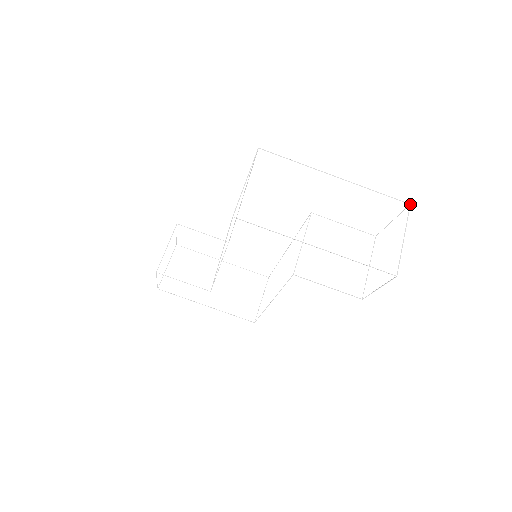
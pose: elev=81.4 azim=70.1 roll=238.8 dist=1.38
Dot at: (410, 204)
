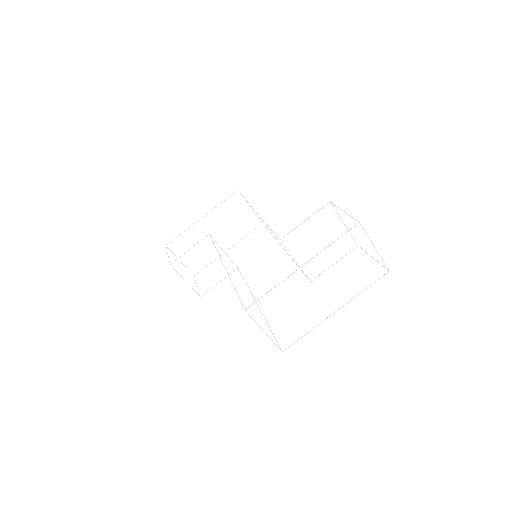
Dot at: occluded
